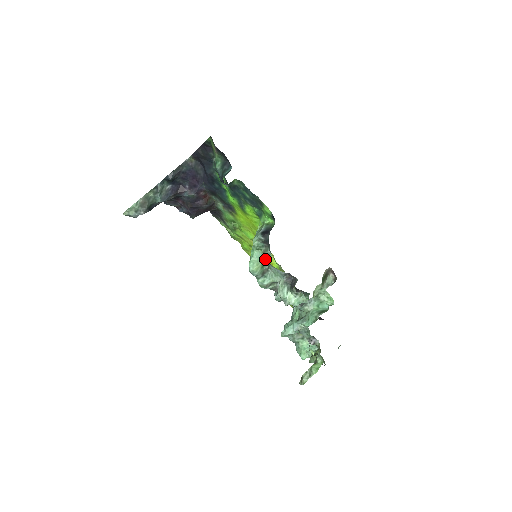
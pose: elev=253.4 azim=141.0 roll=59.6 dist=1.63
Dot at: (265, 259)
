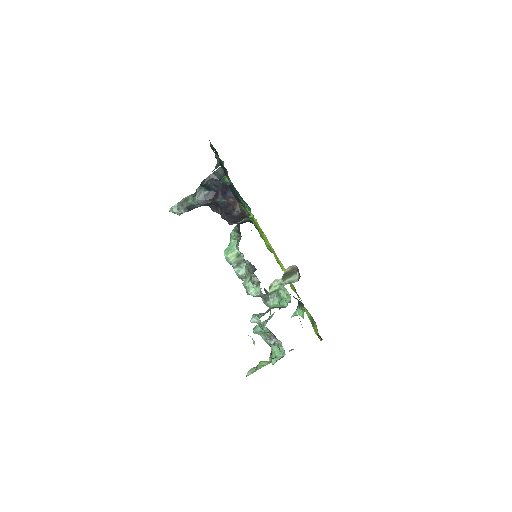
Dot at: (238, 248)
